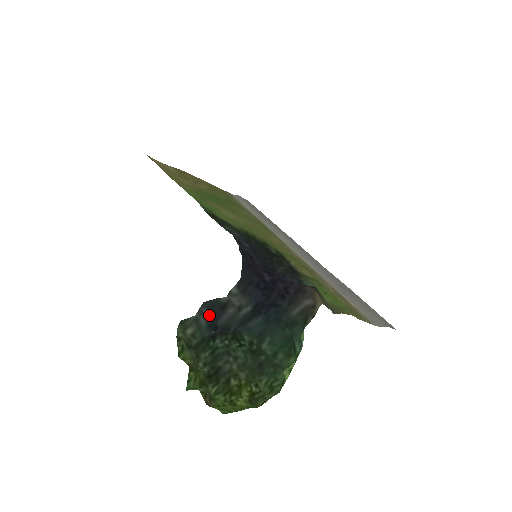
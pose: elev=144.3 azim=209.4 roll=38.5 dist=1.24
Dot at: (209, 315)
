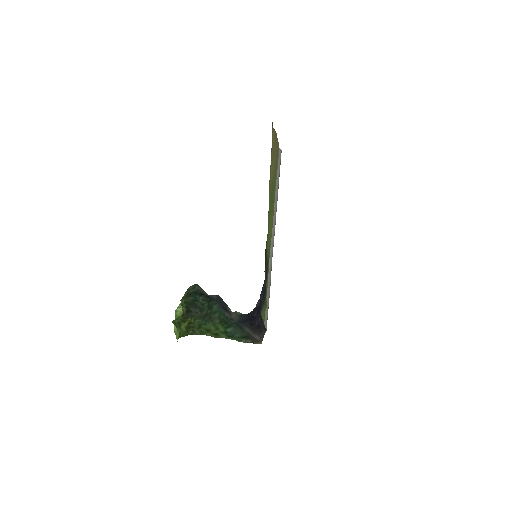
Dot at: occluded
